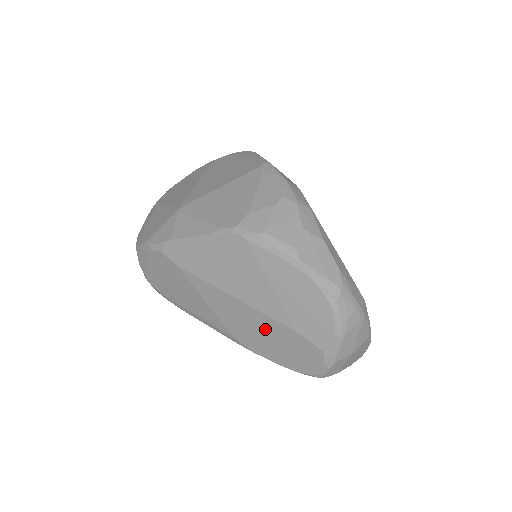
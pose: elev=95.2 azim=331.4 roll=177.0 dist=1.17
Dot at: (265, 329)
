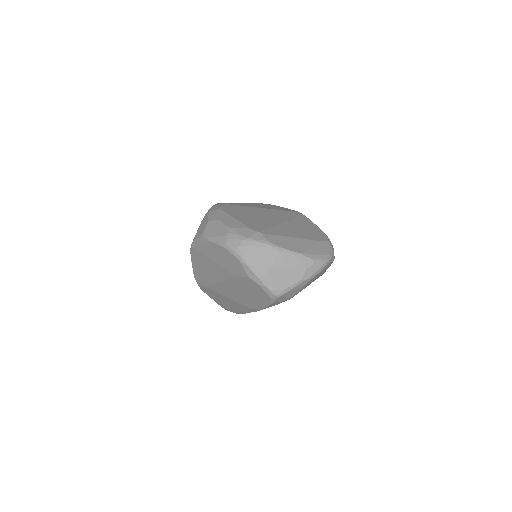
Dot at: (239, 289)
